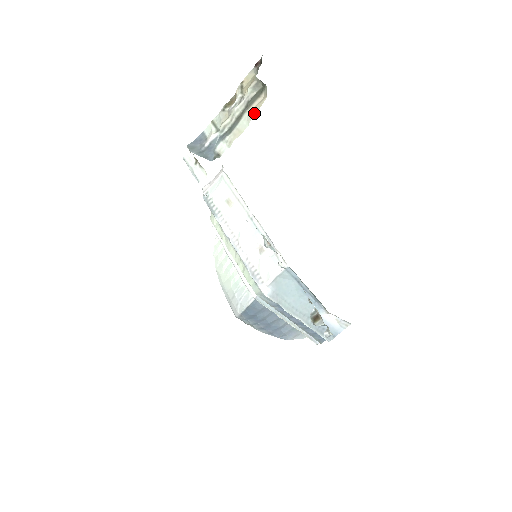
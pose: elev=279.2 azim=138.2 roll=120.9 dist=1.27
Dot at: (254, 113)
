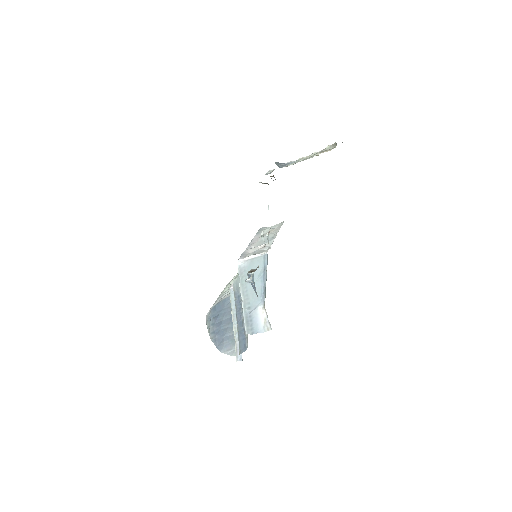
Dot at: occluded
